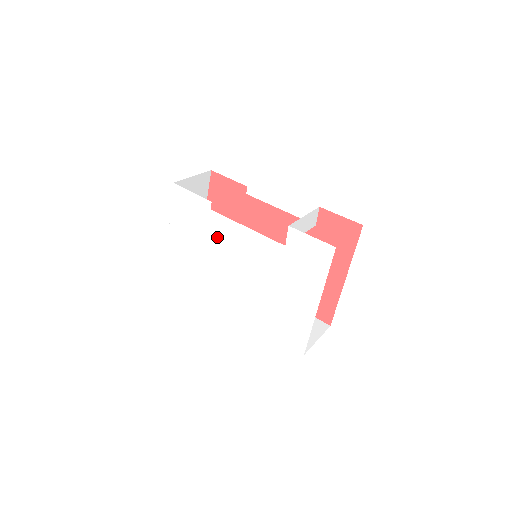
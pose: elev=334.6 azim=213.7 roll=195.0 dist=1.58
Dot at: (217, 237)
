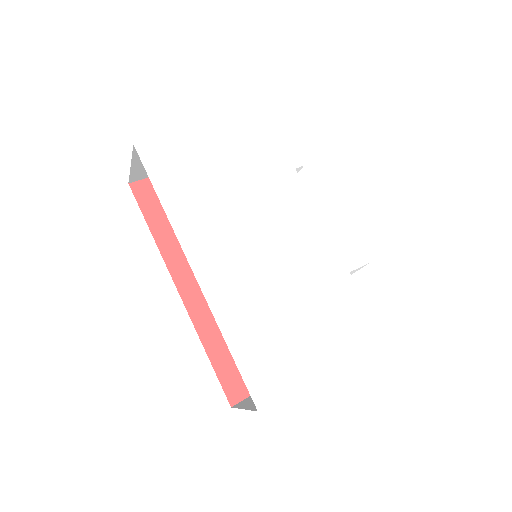
Dot at: (274, 194)
